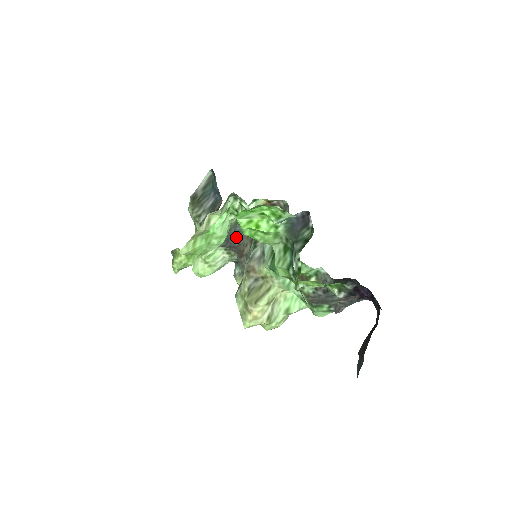
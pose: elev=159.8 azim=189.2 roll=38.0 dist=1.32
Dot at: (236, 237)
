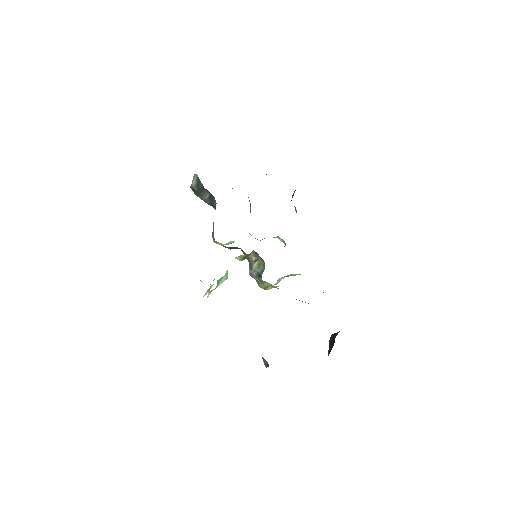
Dot at: occluded
